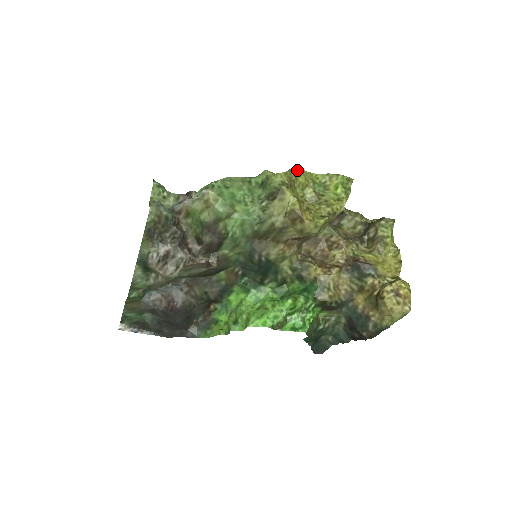
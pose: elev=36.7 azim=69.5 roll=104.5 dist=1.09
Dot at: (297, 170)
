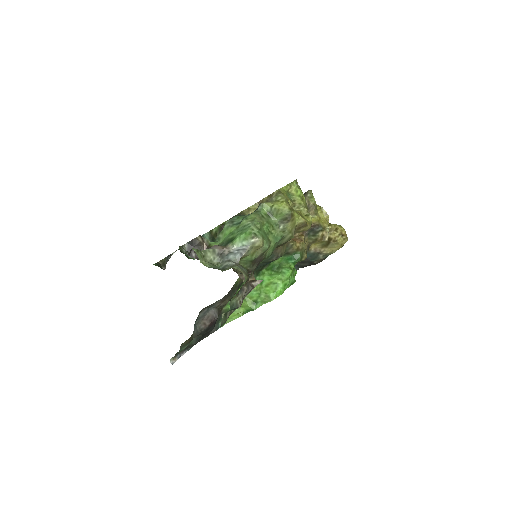
Dot at: (282, 194)
